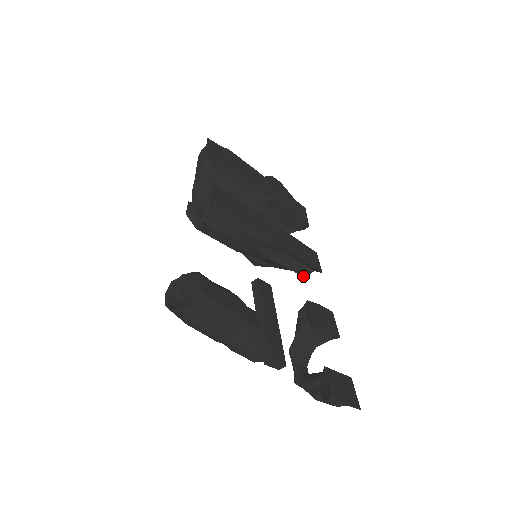
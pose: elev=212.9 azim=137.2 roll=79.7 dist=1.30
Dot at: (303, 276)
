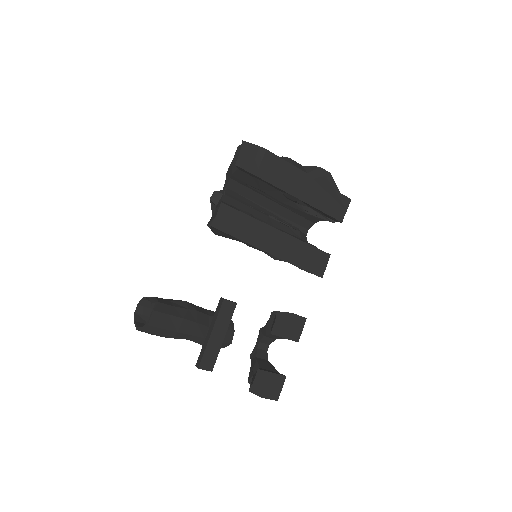
Dot at: occluded
